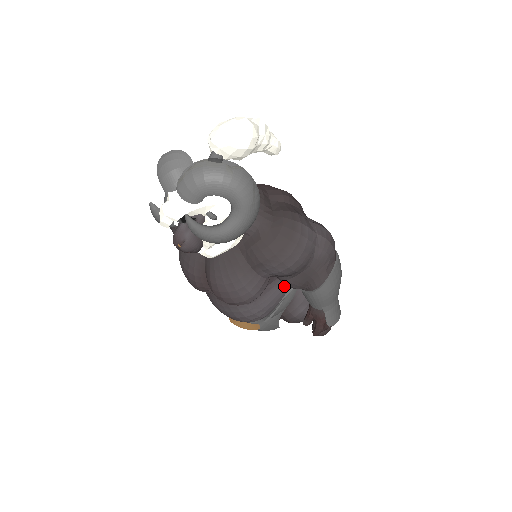
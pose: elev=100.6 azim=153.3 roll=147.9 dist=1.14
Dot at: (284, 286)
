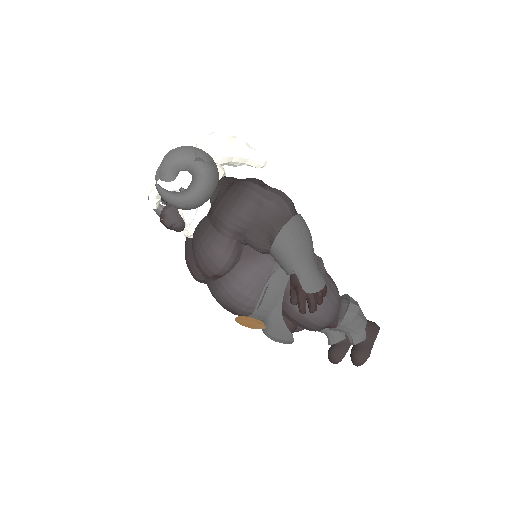
Dot at: (266, 264)
